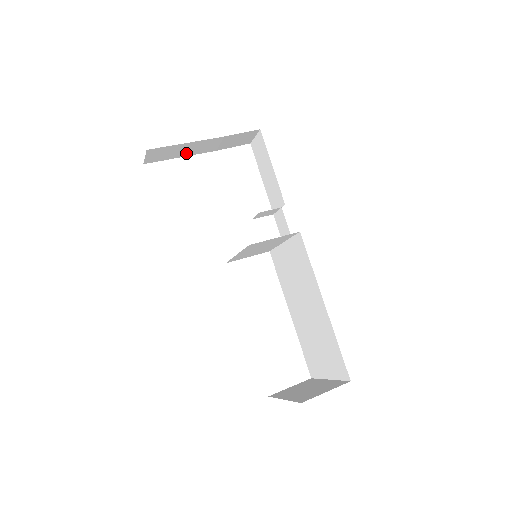
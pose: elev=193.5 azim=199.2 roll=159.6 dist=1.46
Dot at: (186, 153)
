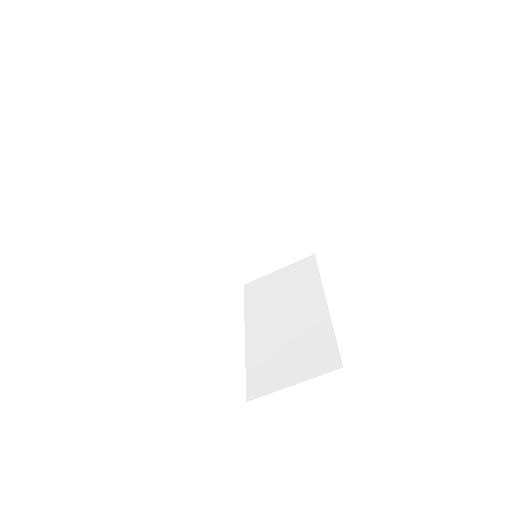
Dot at: (224, 181)
